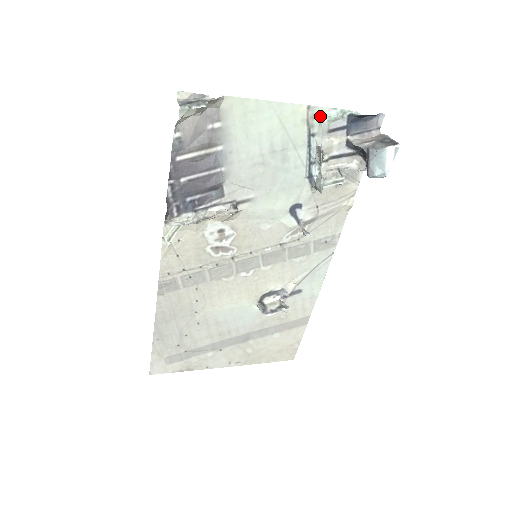
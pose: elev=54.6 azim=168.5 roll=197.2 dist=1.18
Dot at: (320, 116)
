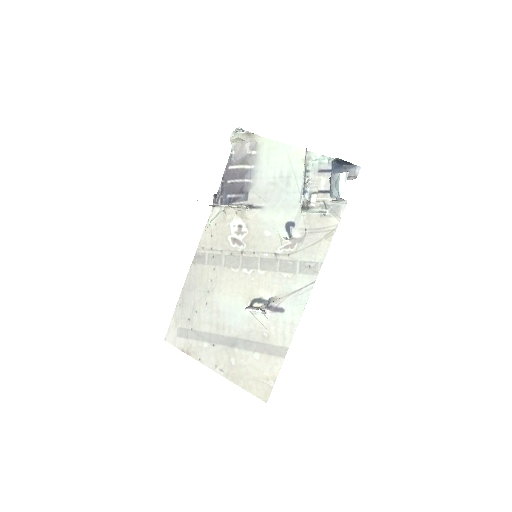
Dot at: (313, 159)
